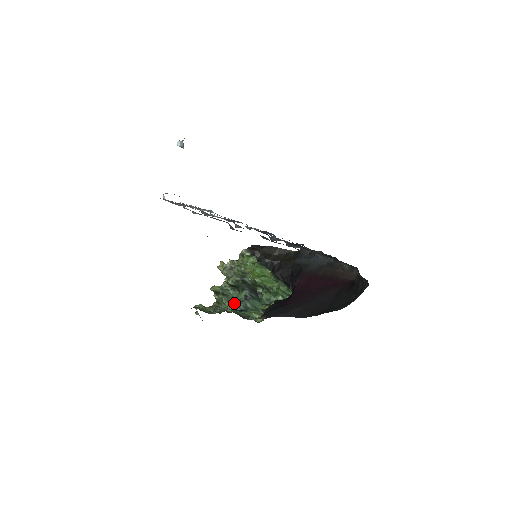
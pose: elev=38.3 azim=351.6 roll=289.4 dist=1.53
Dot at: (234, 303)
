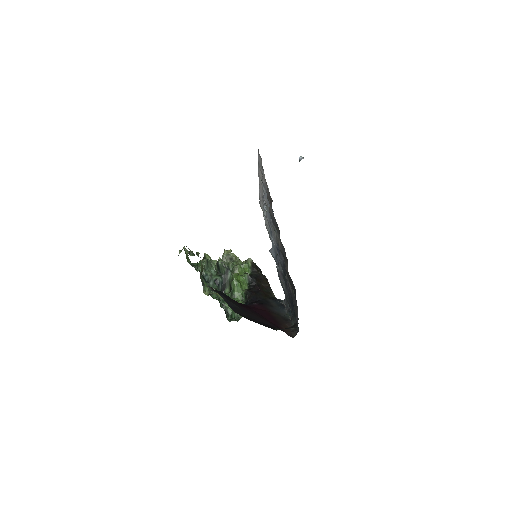
Dot at: occluded
